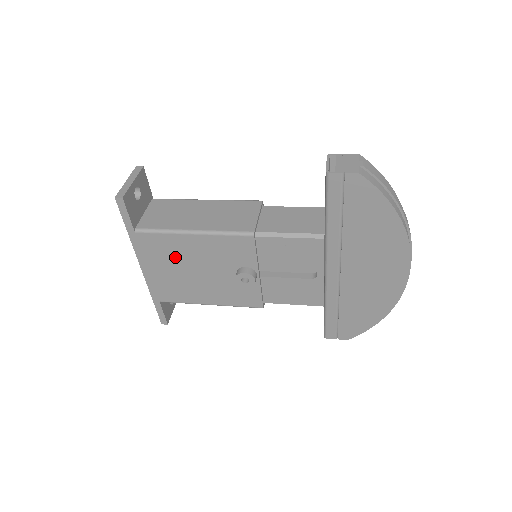
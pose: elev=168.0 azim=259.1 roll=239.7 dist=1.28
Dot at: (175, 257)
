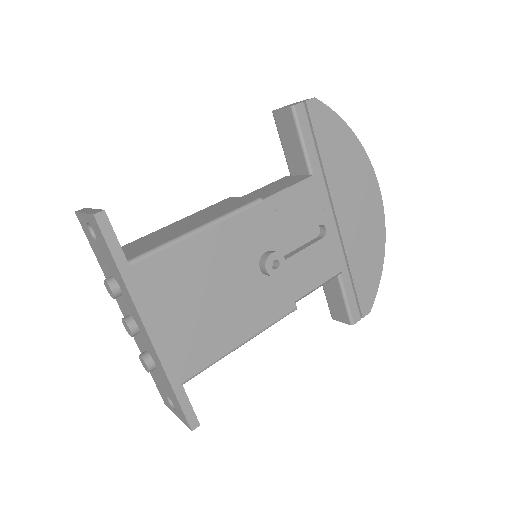
Dot at: (188, 282)
